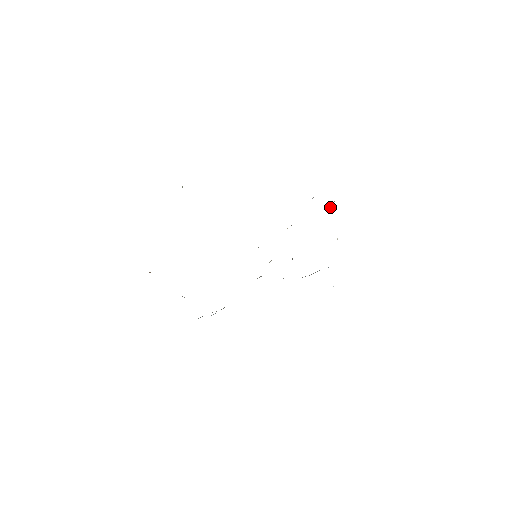
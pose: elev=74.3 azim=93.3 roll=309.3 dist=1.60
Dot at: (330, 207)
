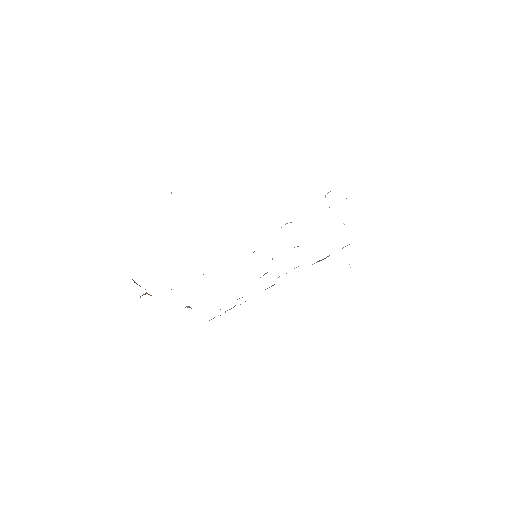
Dot at: occluded
